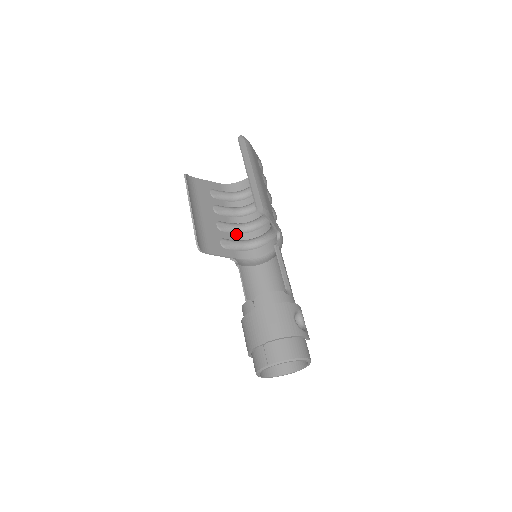
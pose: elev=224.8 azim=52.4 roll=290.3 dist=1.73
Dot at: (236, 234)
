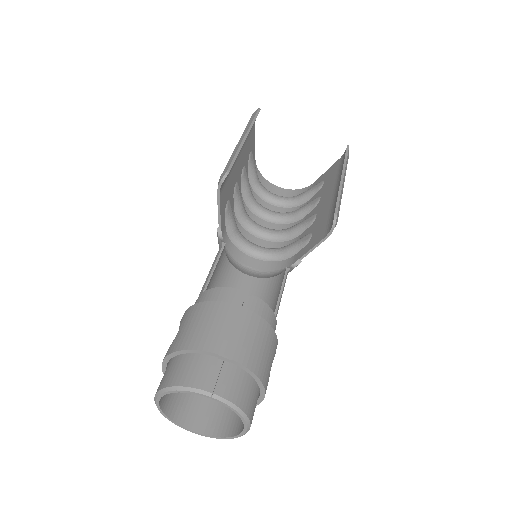
Dot at: (235, 215)
